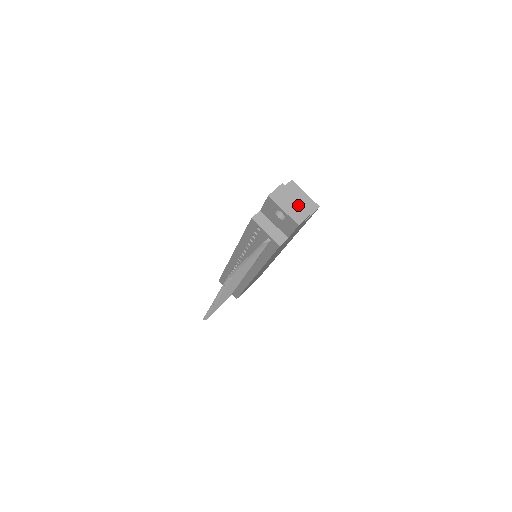
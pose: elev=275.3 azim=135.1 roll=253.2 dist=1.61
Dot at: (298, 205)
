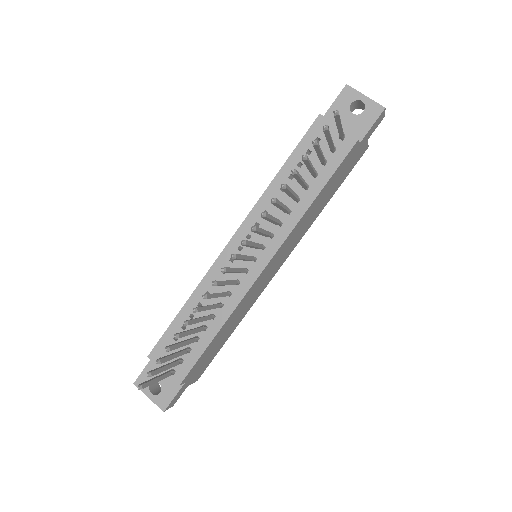
Dot at: occluded
